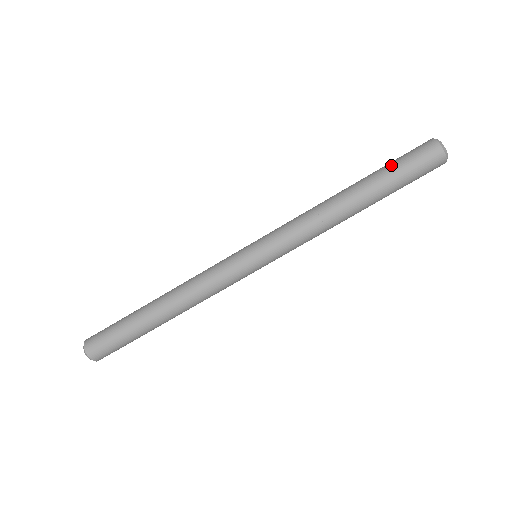
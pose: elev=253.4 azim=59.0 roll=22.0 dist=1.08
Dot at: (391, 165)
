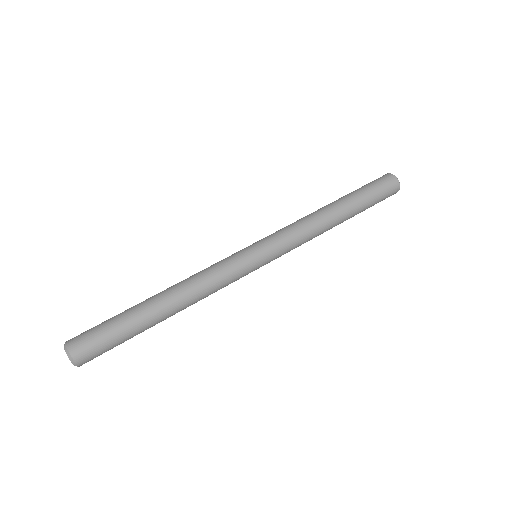
Dot at: occluded
